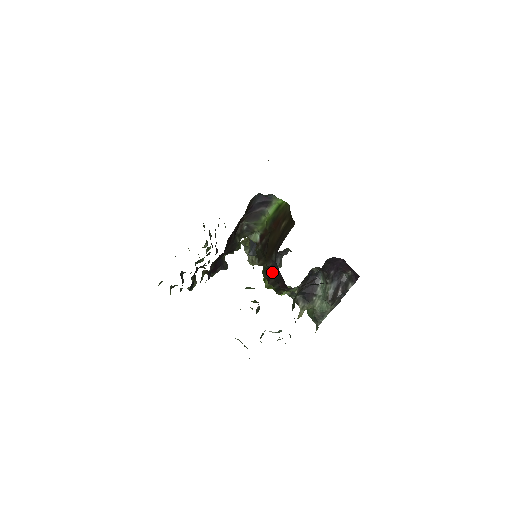
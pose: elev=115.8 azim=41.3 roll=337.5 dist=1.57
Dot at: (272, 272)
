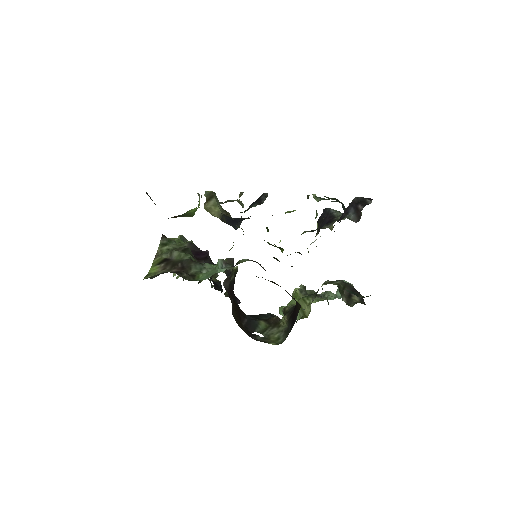
Dot at: occluded
